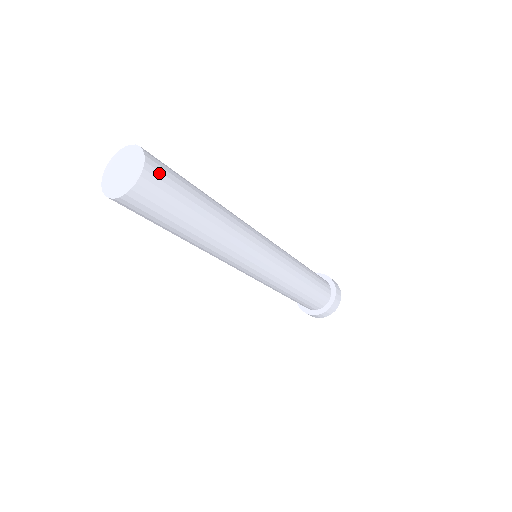
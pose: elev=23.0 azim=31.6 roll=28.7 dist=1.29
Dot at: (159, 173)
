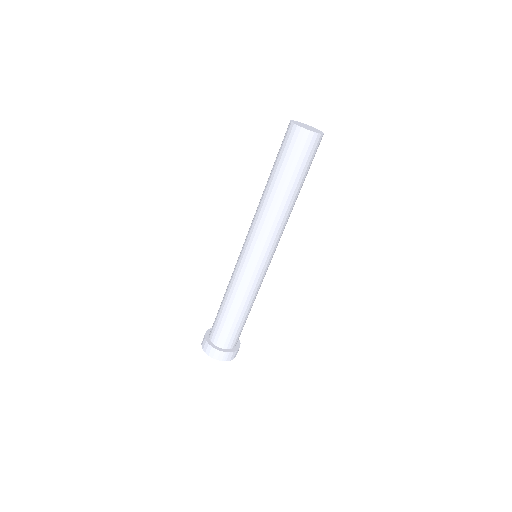
Dot at: (316, 146)
